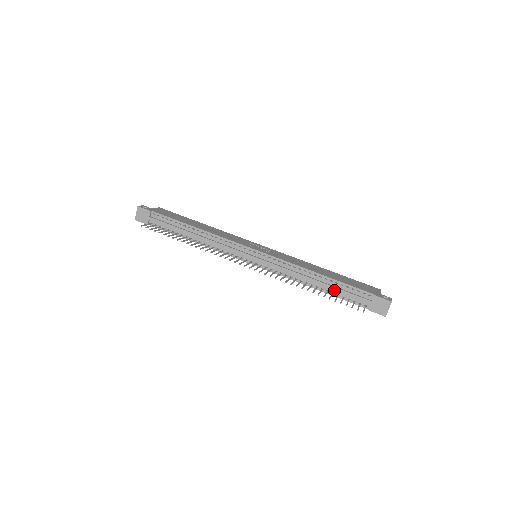
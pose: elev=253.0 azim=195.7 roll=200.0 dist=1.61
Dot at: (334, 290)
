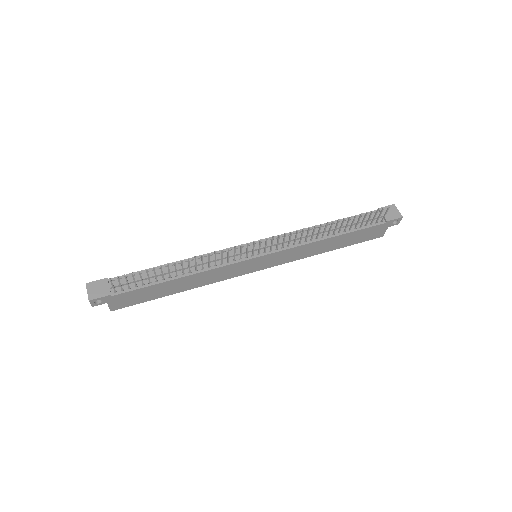
Dot at: (348, 227)
